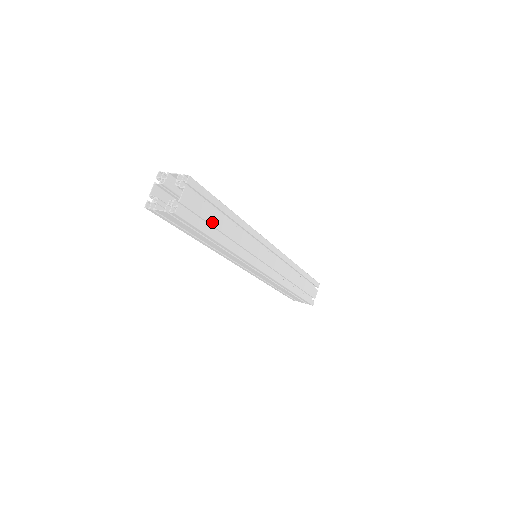
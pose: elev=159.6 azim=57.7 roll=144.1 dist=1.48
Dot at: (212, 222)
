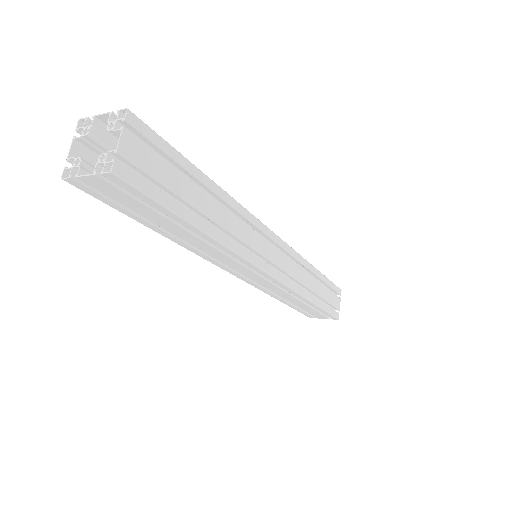
Dot at: (182, 194)
